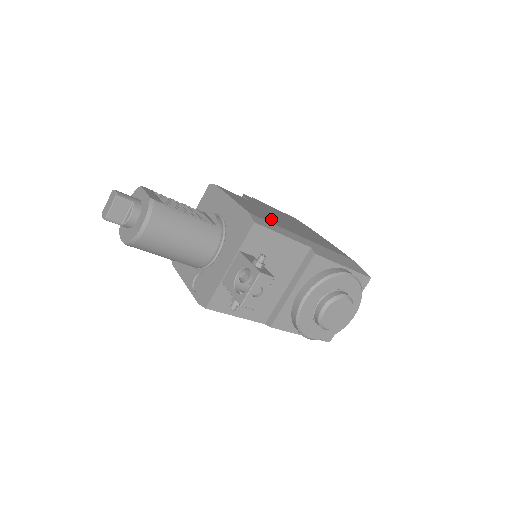
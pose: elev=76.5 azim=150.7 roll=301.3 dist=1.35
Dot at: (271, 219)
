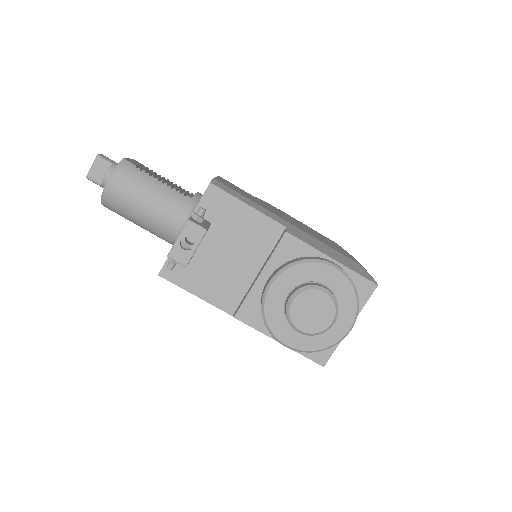
Dot at: (254, 200)
